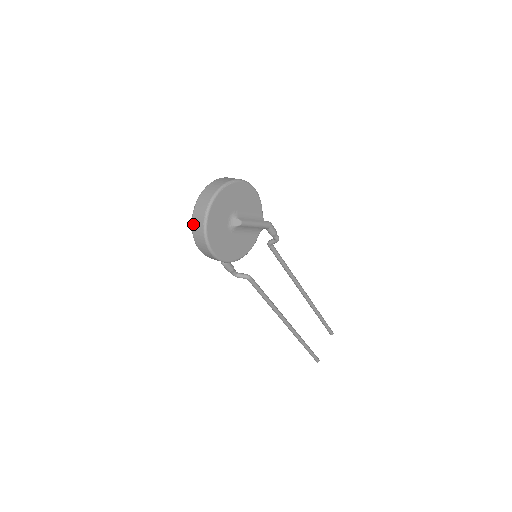
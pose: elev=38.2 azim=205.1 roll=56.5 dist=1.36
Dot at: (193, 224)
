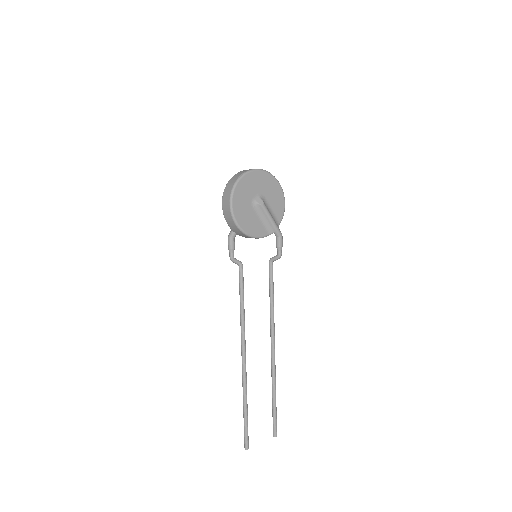
Dot at: (231, 179)
